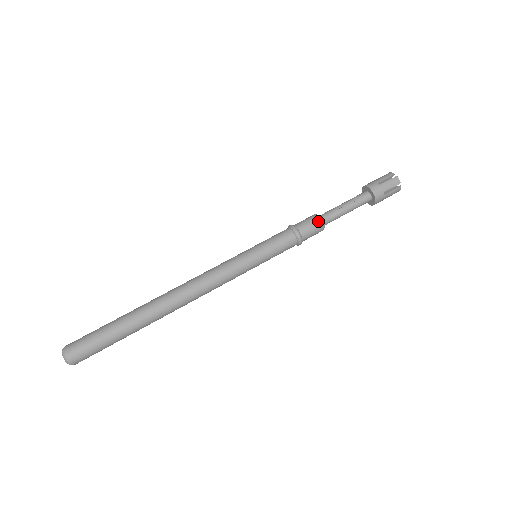
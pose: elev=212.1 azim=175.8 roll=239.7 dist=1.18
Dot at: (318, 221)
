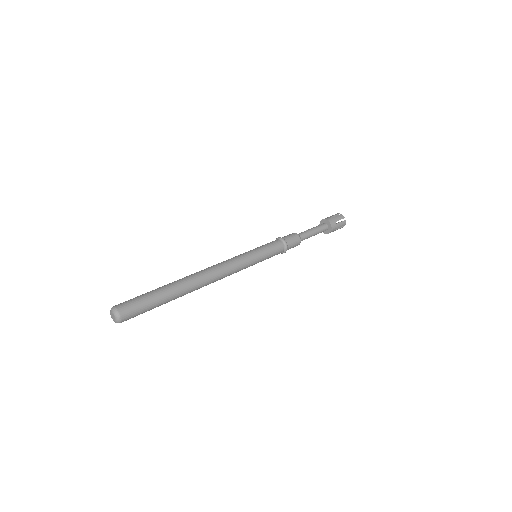
Dot at: (296, 235)
